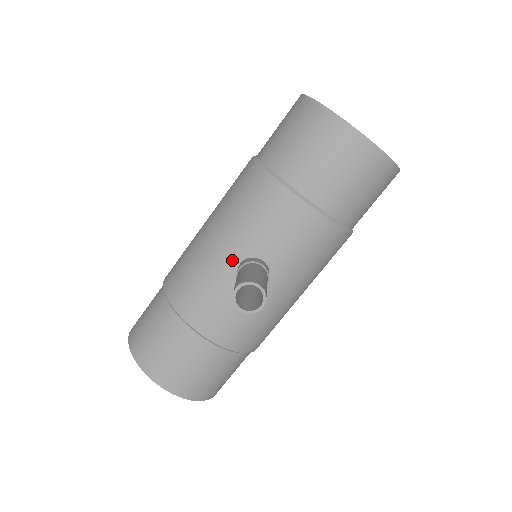
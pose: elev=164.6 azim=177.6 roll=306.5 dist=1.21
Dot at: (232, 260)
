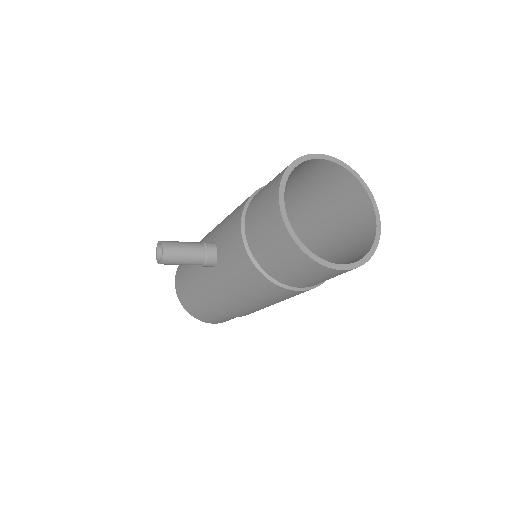
Dot at: (213, 237)
